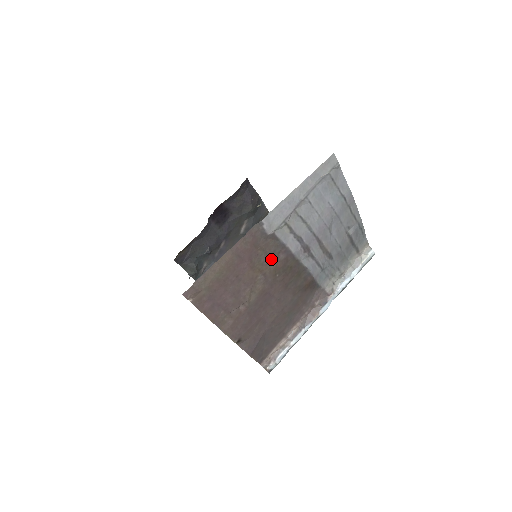
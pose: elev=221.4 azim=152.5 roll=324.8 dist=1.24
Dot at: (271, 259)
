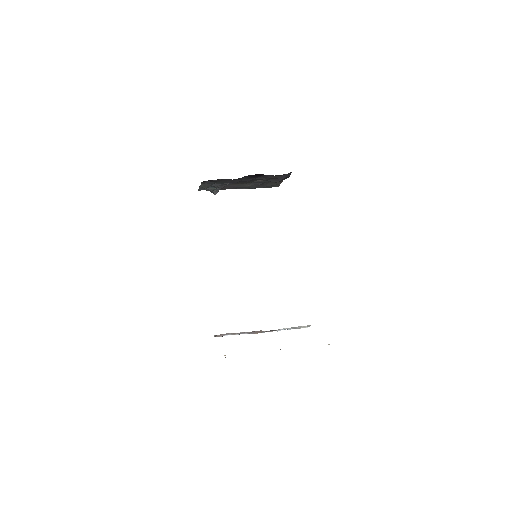
Dot at: occluded
